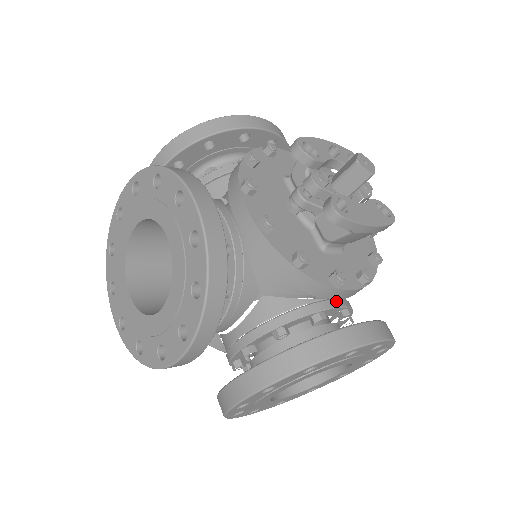
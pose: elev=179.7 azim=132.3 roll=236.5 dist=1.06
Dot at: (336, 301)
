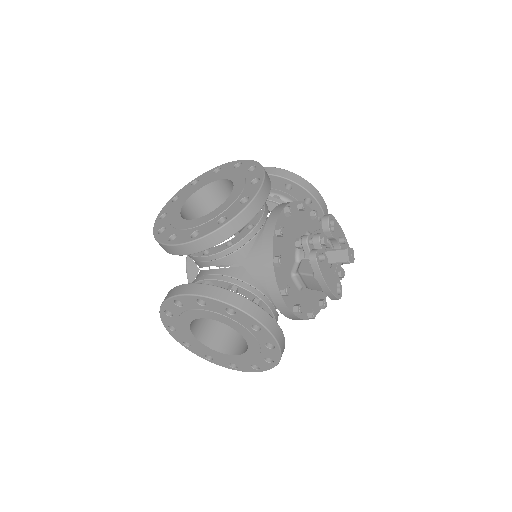
Dot at: (273, 307)
